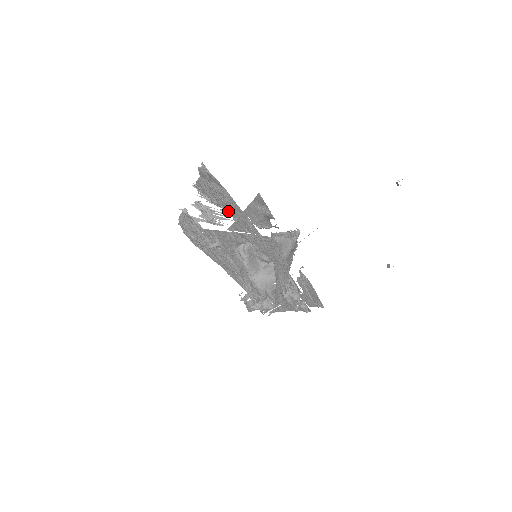
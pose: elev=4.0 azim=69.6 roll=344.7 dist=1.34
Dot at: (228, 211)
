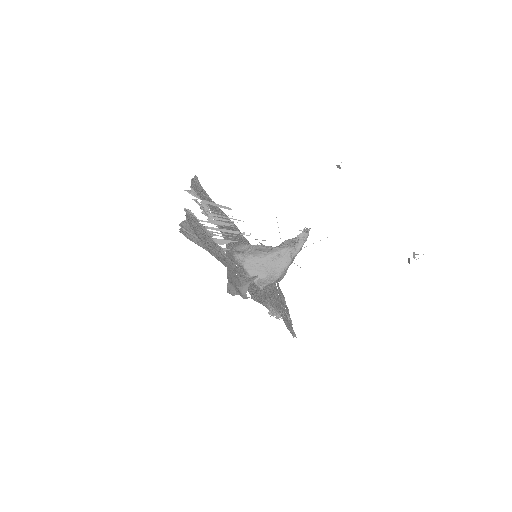
Dot at: (217, 247)
